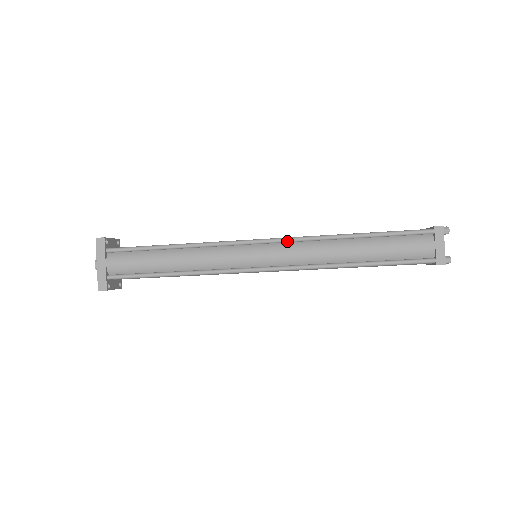
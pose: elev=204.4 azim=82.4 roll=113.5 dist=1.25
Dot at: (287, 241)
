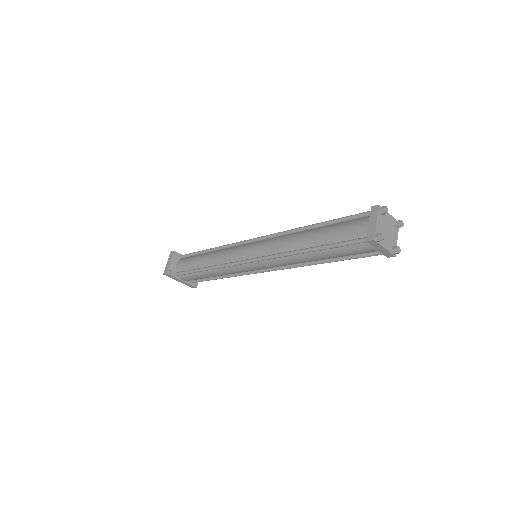
Dot at: (265, 260)
